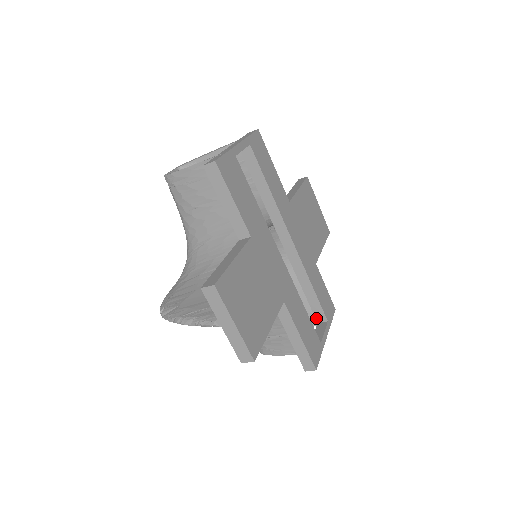
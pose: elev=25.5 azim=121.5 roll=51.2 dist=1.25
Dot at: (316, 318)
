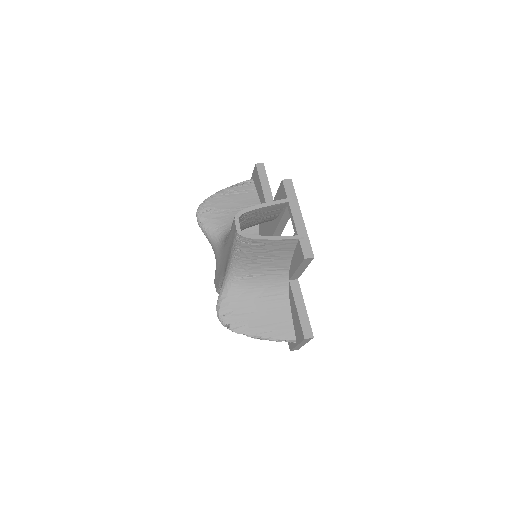
Dot at: occluded
